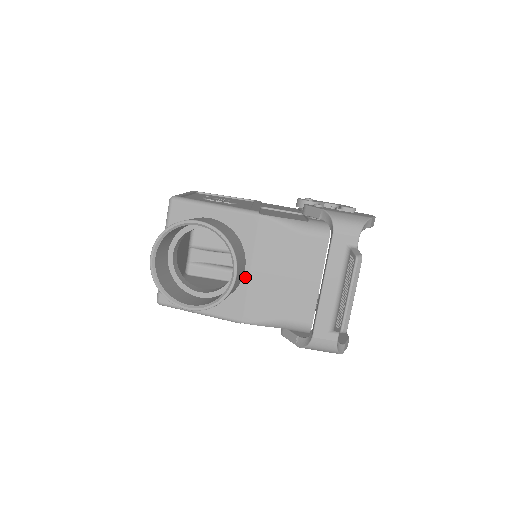
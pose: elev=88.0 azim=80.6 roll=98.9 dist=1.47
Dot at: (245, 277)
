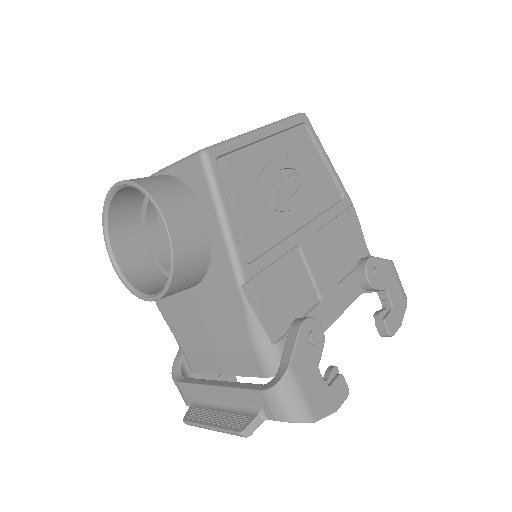
Dot at: (183, 291)
